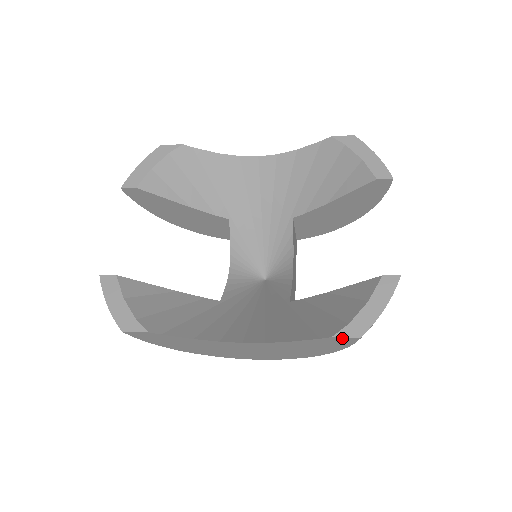
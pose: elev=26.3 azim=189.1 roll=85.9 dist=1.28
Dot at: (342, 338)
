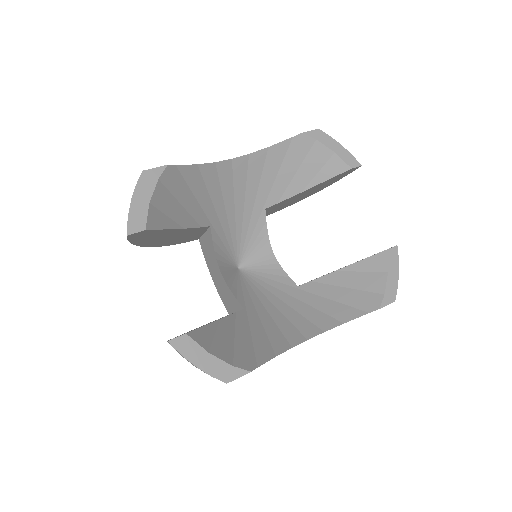
Dot at: (383, 306)
